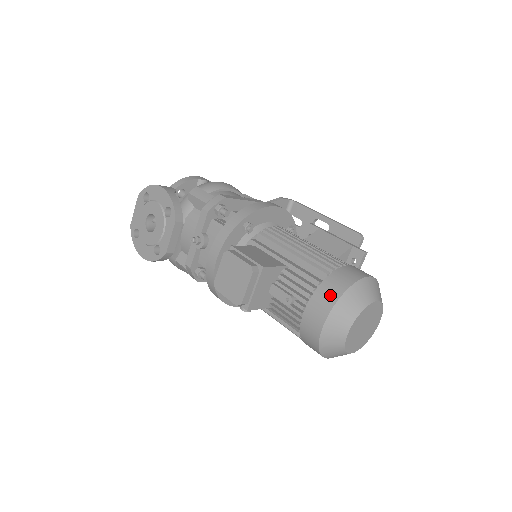
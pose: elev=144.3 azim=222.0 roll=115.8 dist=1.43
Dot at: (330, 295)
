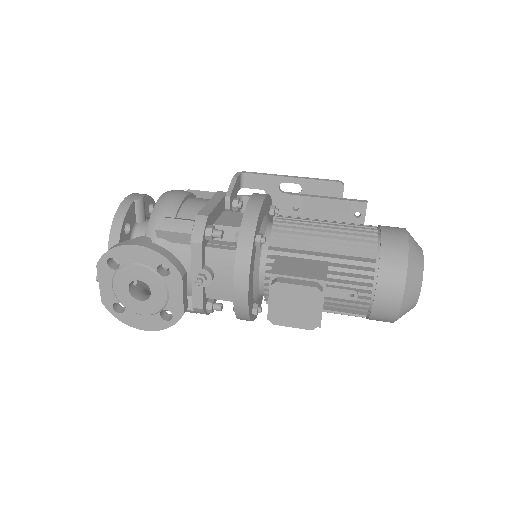
Dot at: (396, 272)
